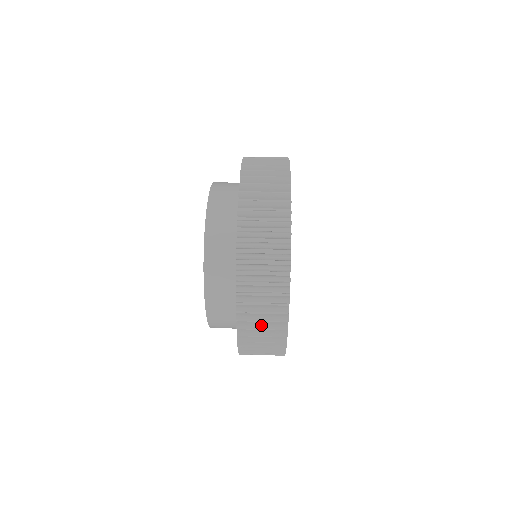
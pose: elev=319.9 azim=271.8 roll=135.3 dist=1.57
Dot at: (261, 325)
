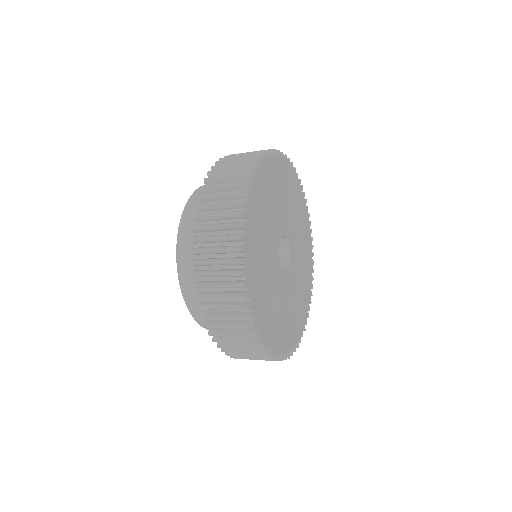
Dot at: (218, 212)
